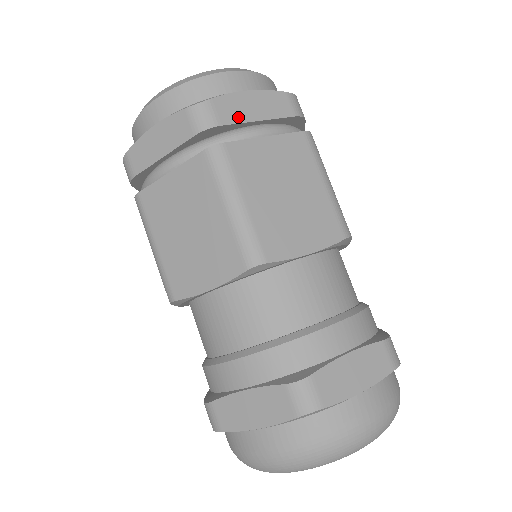
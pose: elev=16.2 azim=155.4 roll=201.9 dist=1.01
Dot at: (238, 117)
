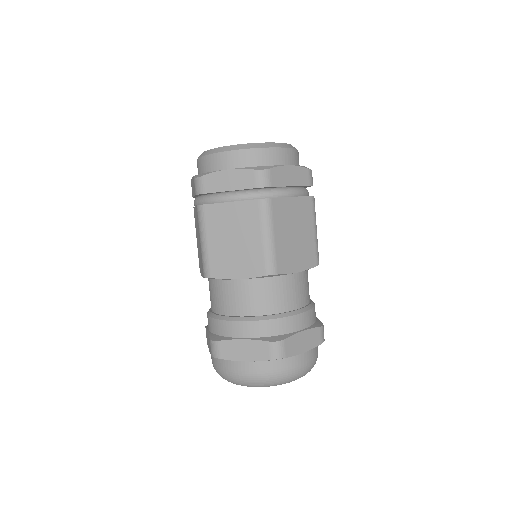
Dot at: (281, 182)
